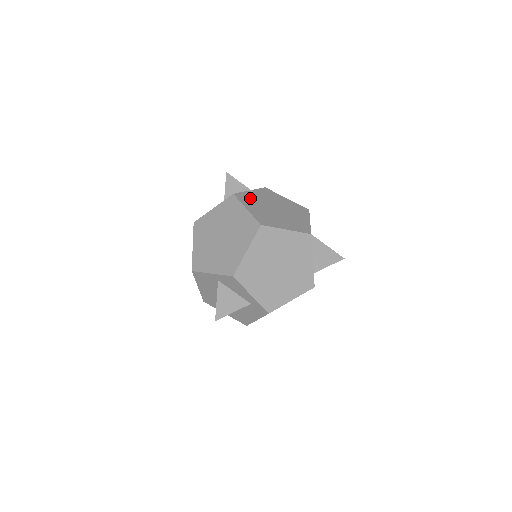
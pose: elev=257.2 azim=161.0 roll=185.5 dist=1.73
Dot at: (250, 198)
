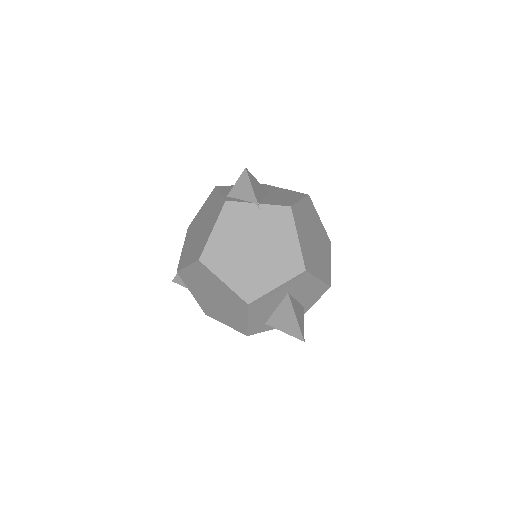
Dot at: (240, 216)
